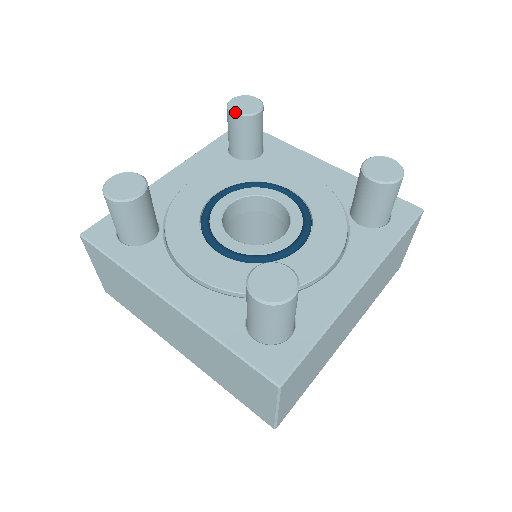
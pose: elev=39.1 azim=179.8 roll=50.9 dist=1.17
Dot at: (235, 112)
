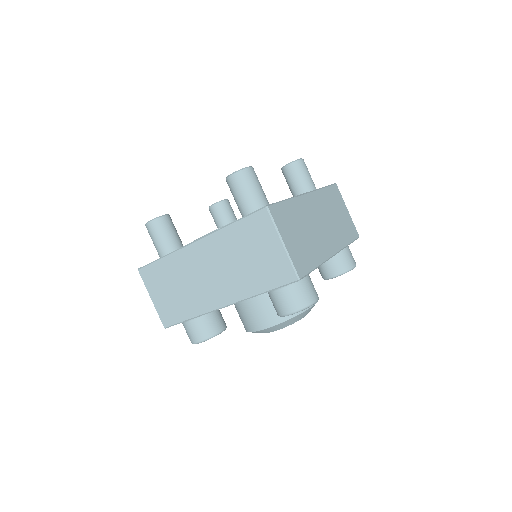
Dot at: (213, 204)
